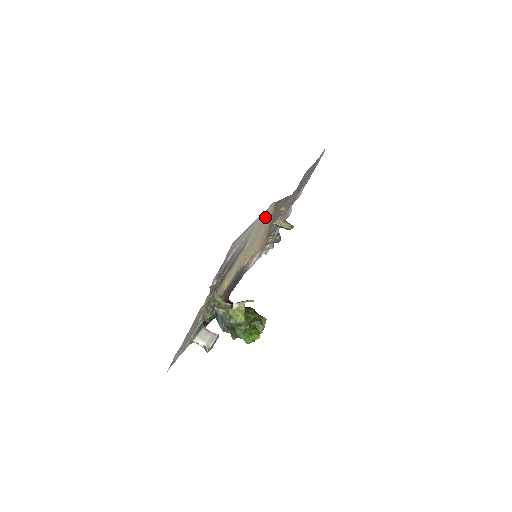
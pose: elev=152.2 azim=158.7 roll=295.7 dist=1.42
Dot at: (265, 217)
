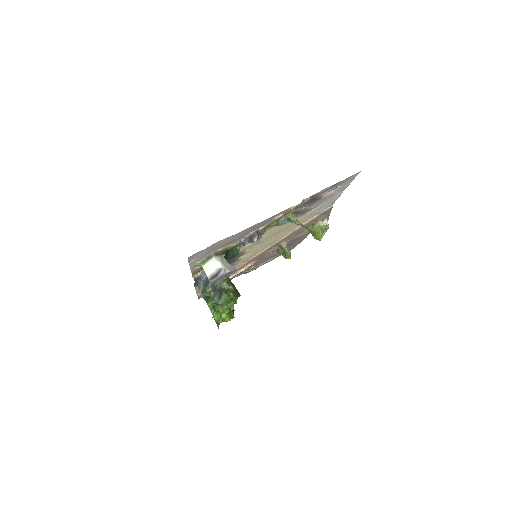
Dot at: (317, 212)
